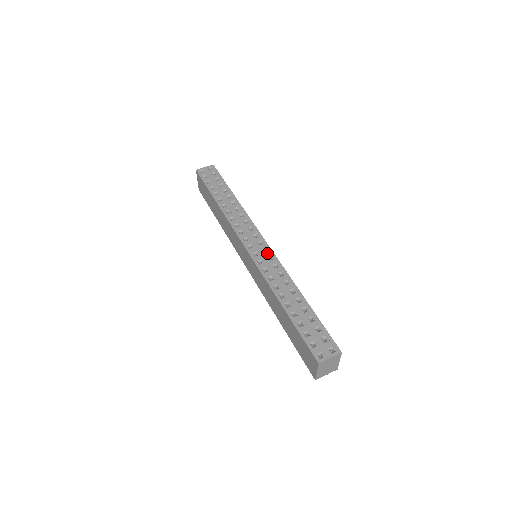
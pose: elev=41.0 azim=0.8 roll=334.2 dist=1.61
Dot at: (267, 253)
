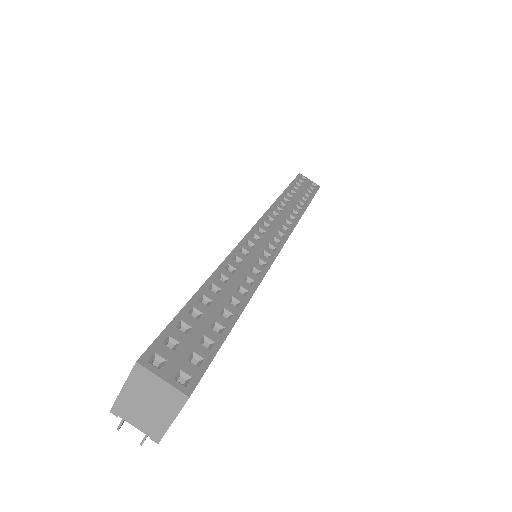
Dot at: (269, 249)
